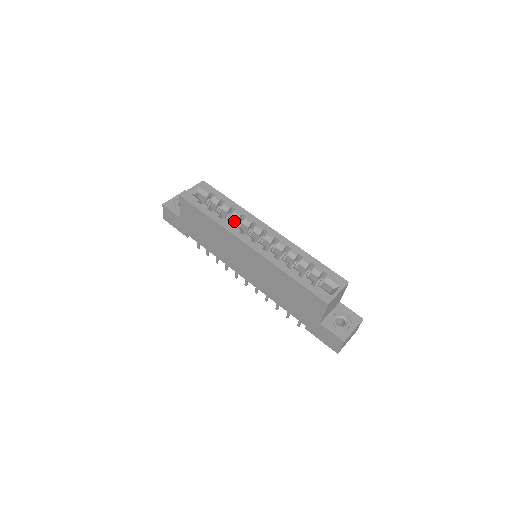
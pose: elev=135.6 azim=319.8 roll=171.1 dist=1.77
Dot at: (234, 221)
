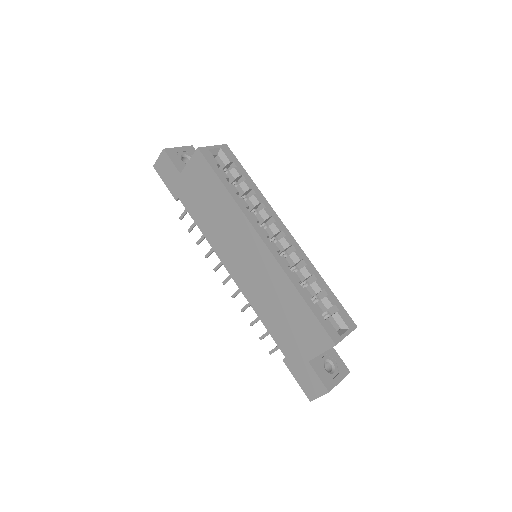
Dot at: (249, 206)
